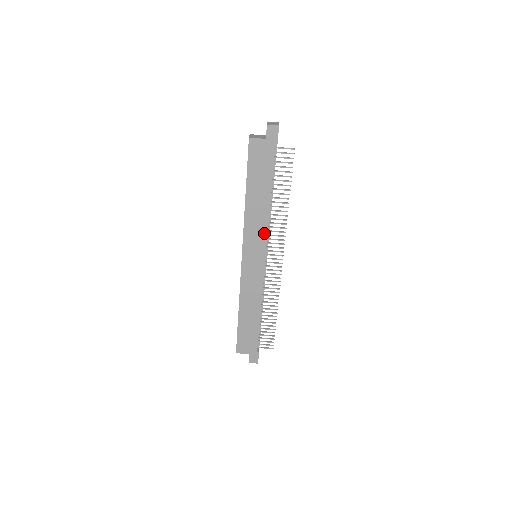
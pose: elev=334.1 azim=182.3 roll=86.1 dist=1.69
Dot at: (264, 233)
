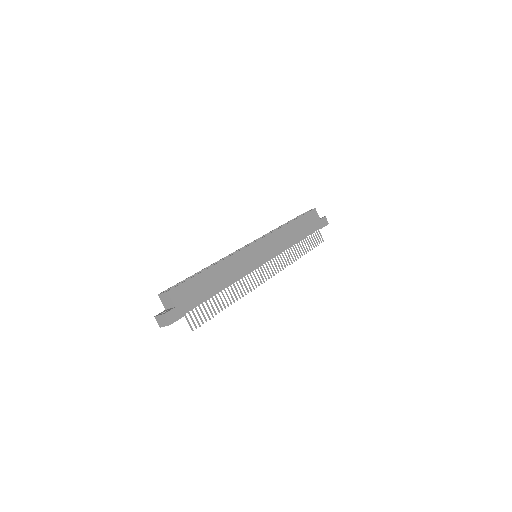
Dot at: (279, 250)
